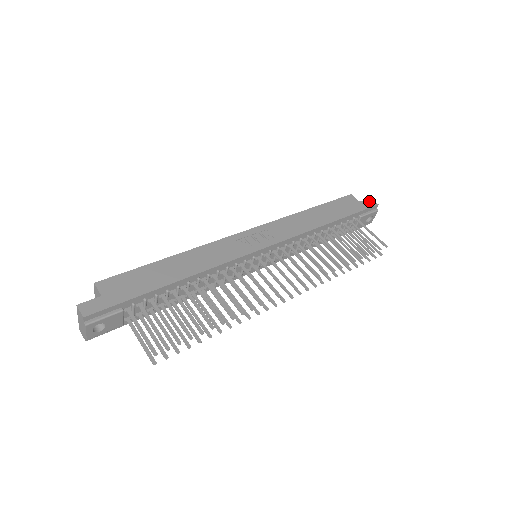
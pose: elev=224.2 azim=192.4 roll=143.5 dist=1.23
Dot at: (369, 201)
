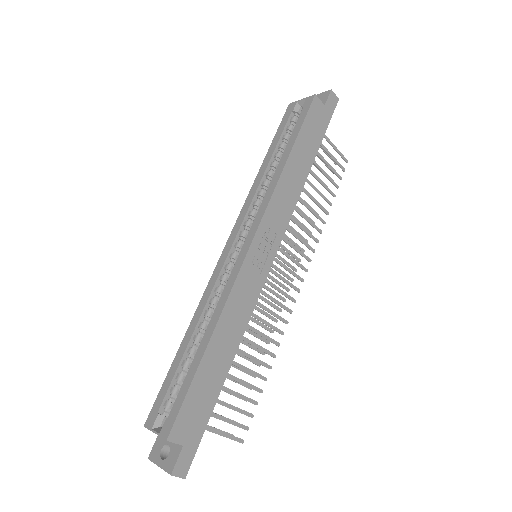
Dot at: (331, 98)
